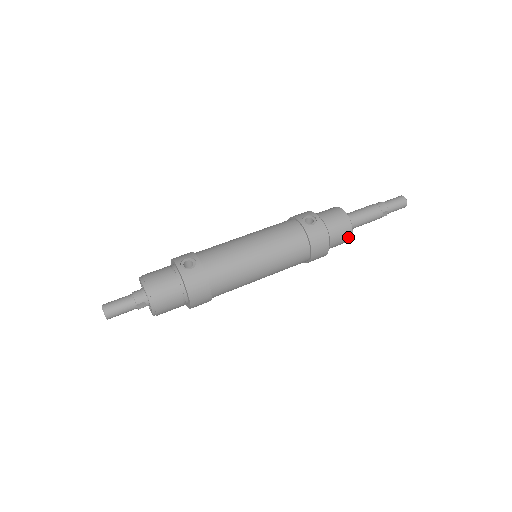
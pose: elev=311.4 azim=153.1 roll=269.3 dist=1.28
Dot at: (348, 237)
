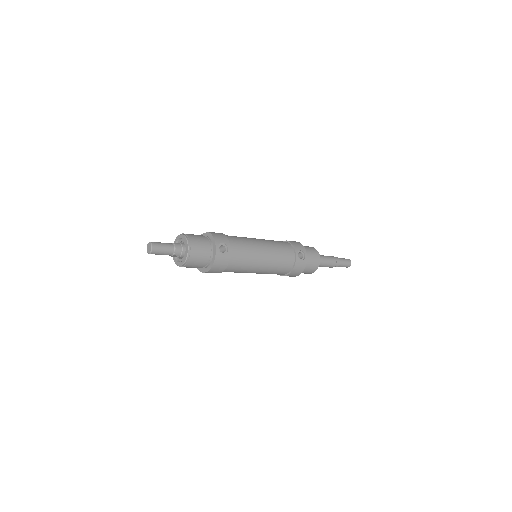
Dot at: (310, 273)
